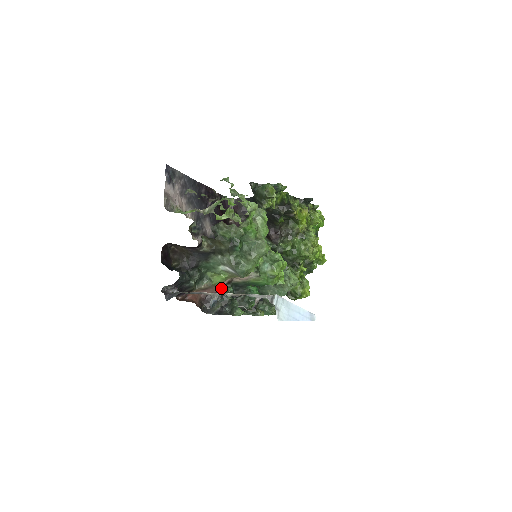
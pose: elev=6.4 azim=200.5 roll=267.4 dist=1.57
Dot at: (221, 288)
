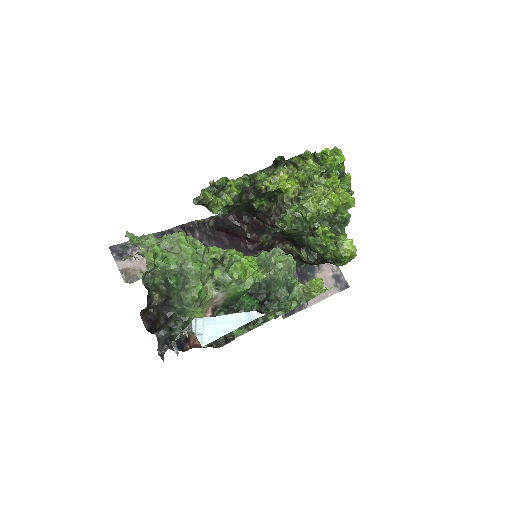
Dot at: occluded
